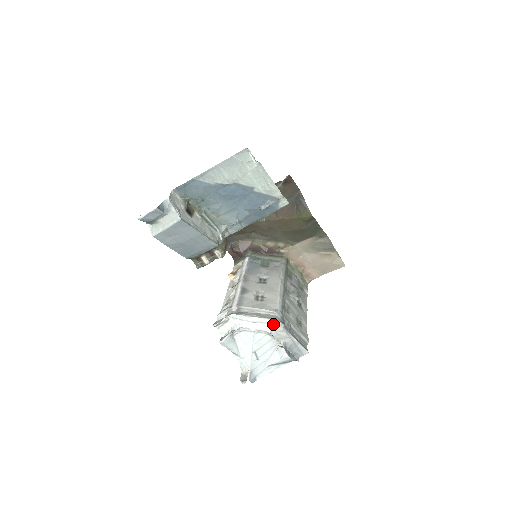
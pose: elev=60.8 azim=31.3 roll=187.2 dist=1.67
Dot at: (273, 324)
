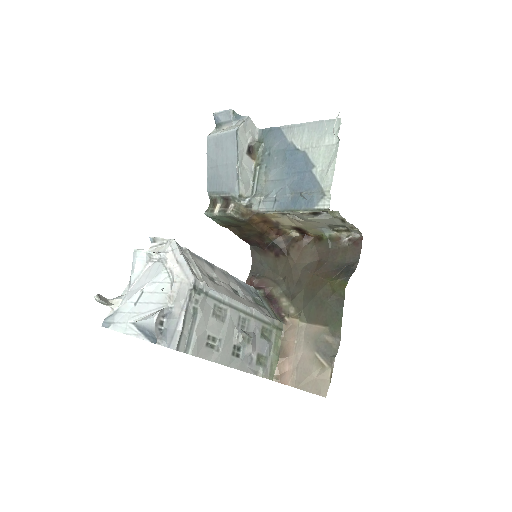
Dot at: (187, 277)
